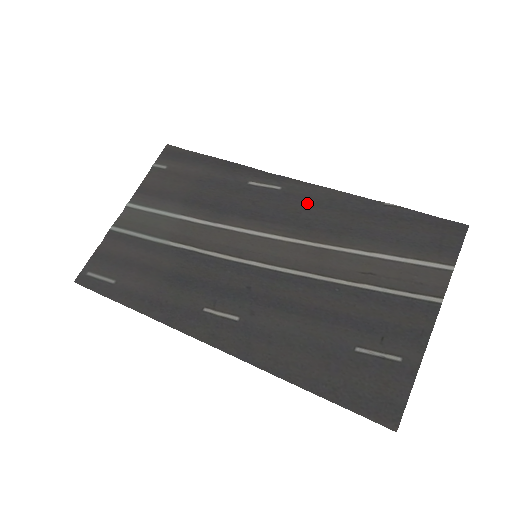
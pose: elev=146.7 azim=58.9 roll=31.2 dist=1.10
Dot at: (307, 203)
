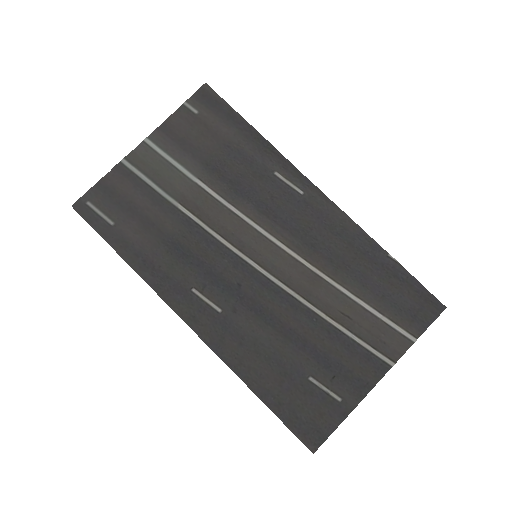
Dot at: (321, 221)
